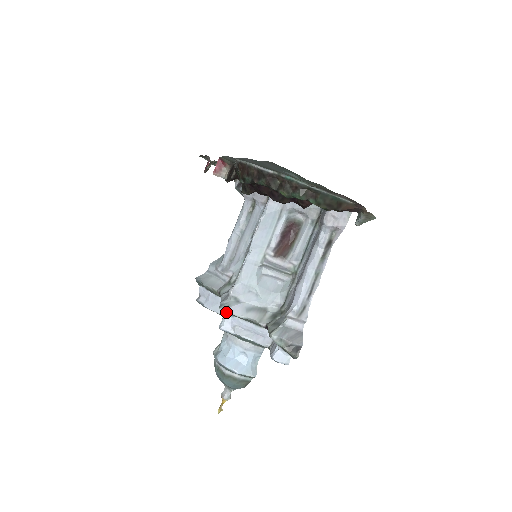
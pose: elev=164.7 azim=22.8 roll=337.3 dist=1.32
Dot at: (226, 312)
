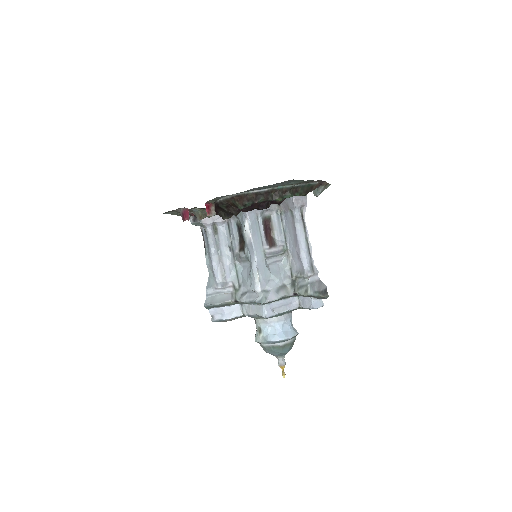
Dot at: (266, 303)
